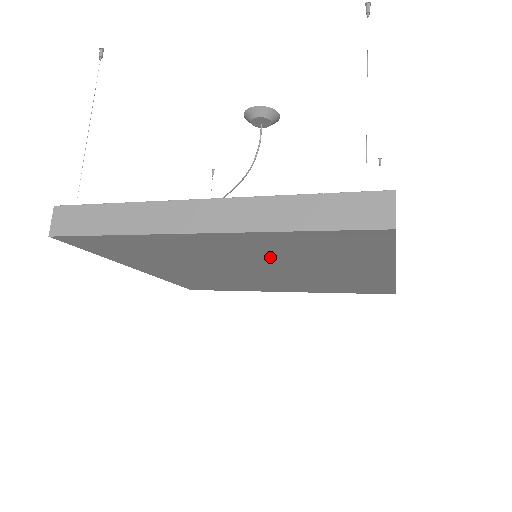
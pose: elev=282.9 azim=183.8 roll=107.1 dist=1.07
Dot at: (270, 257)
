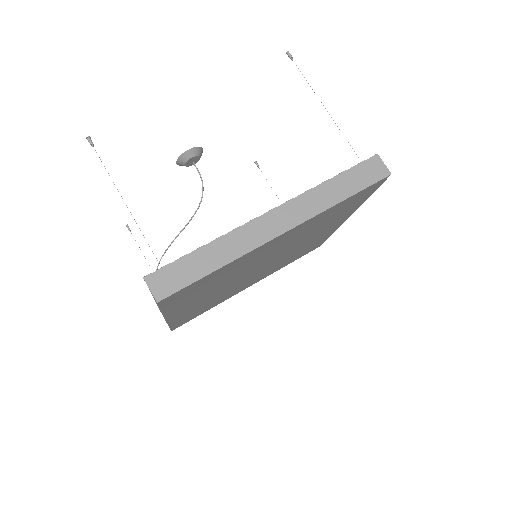
Dot at: (293, 241)
